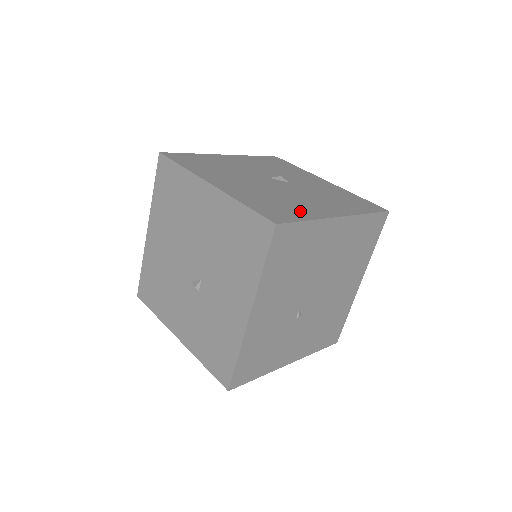
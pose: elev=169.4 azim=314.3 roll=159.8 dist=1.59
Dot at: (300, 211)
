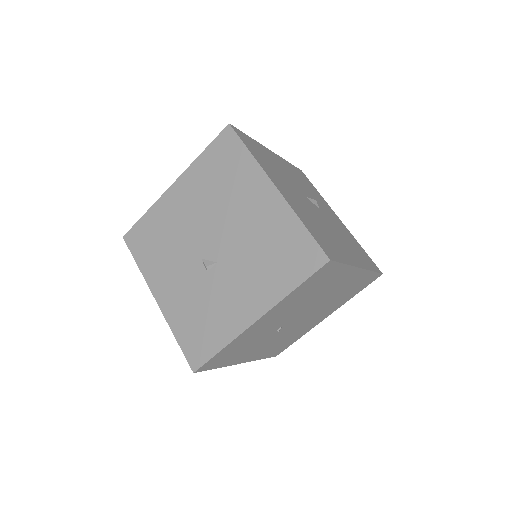
Dot at: (338, 250)
